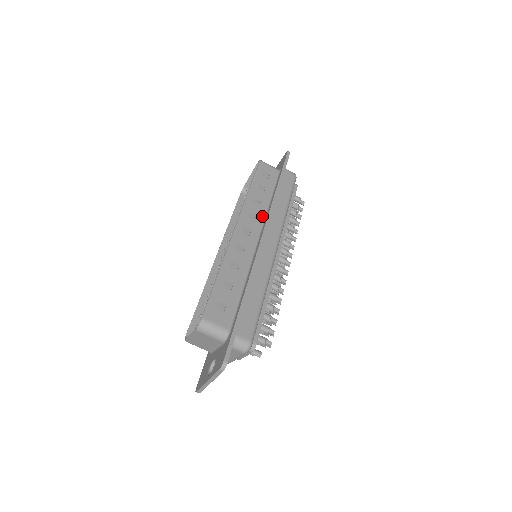
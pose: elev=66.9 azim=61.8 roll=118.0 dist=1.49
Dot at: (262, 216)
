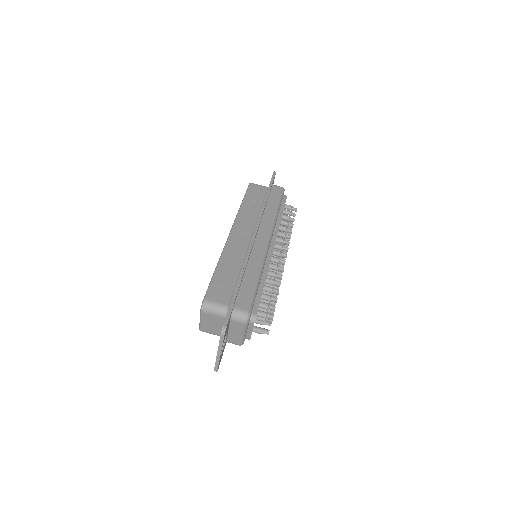
Dot at: (254, 221)
